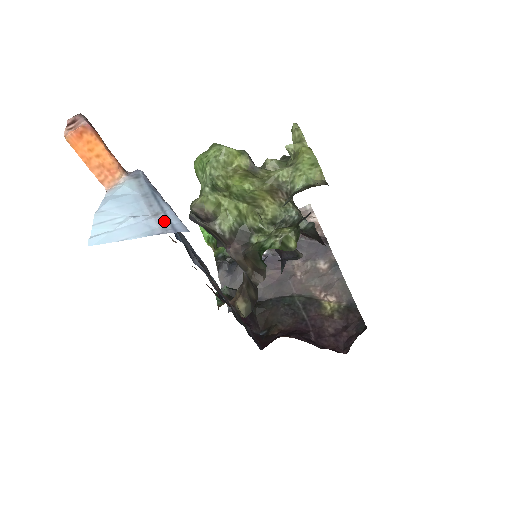
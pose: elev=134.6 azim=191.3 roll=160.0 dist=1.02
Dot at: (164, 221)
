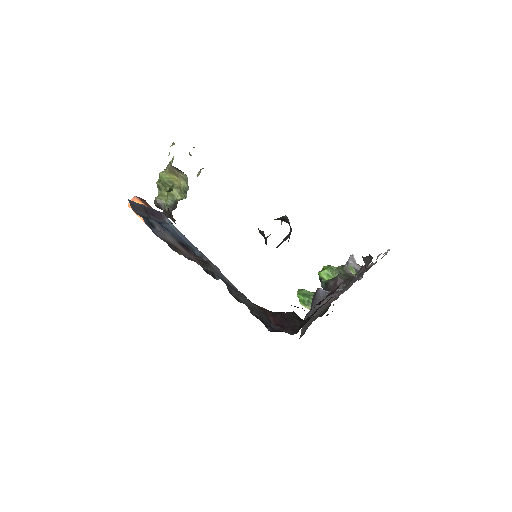
Dot at: occluded
